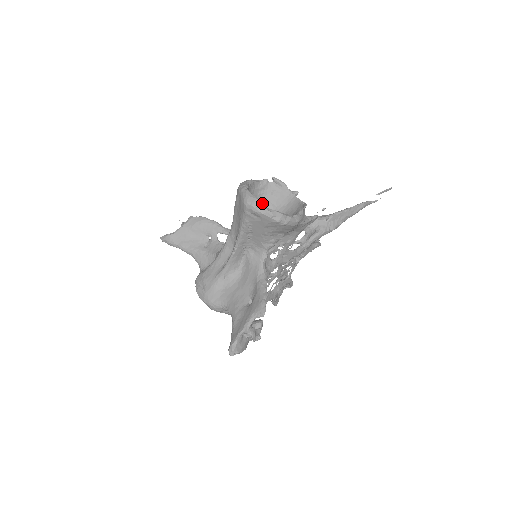
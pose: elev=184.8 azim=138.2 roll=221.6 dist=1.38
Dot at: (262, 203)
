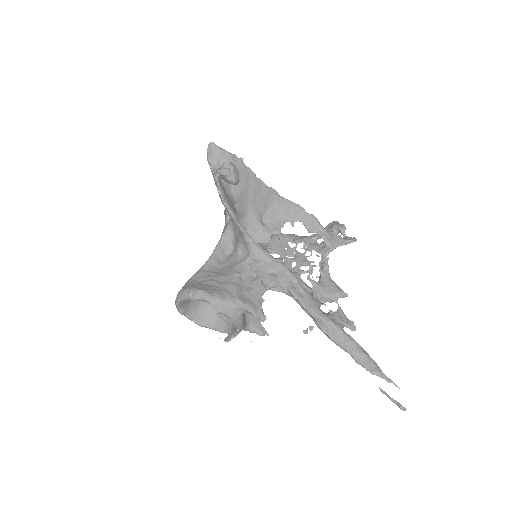
Dot at: occluded
